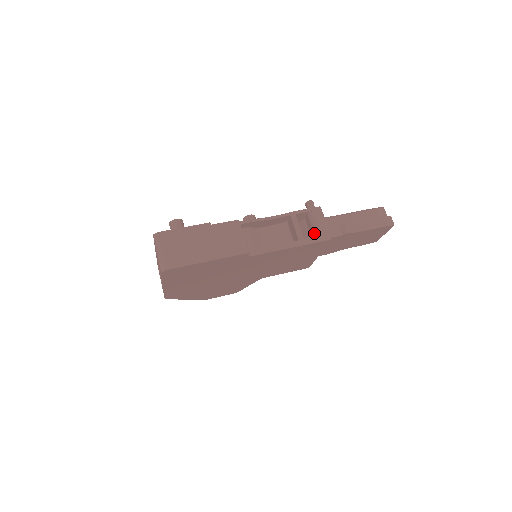
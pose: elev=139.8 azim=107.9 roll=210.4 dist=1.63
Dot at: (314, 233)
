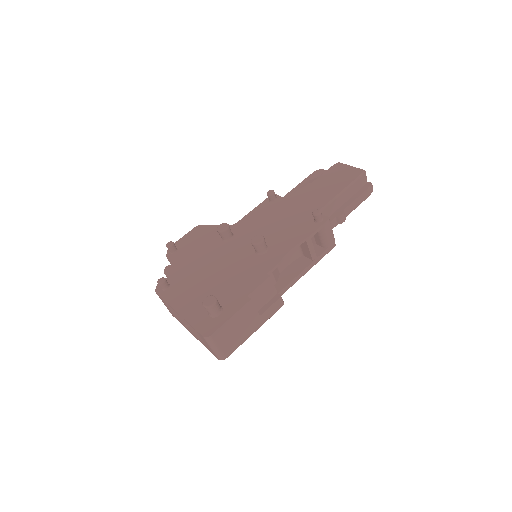
Dot at: (322, 244)
